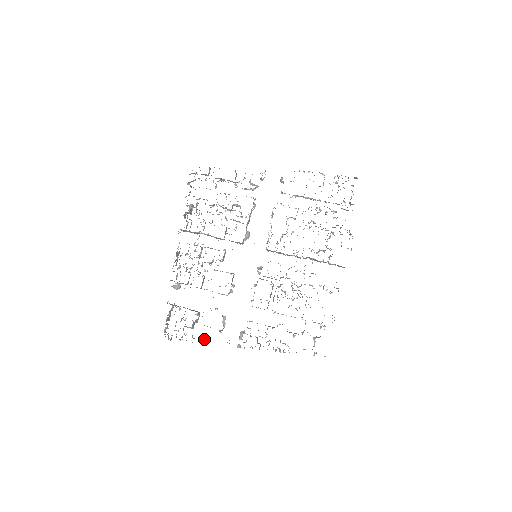
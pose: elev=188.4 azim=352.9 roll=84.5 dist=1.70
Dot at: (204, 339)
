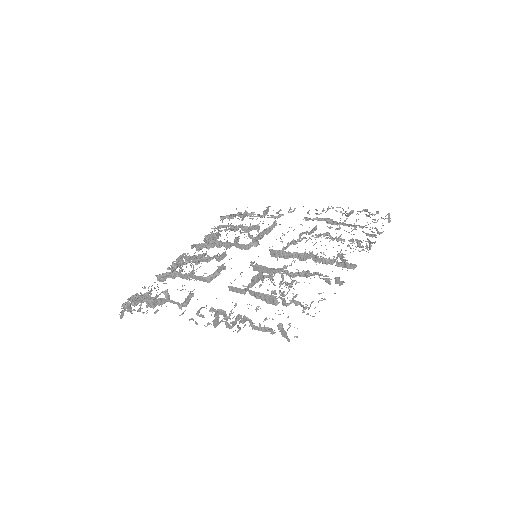
Dot at: (157, 310)
